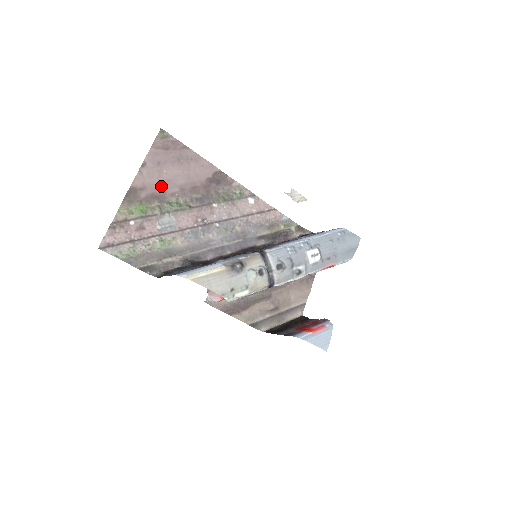
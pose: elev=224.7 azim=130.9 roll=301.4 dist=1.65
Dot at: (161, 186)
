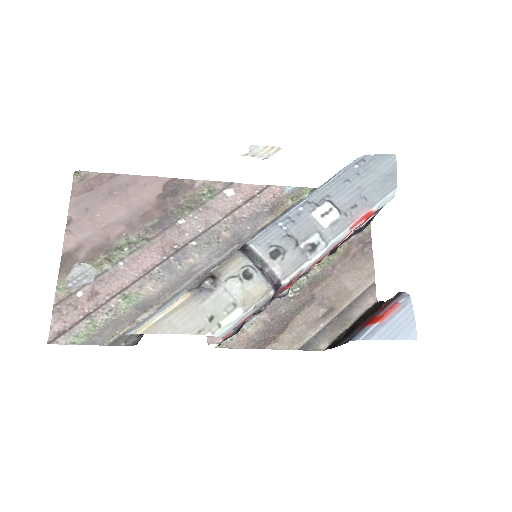
Dot at: (100, 234)
